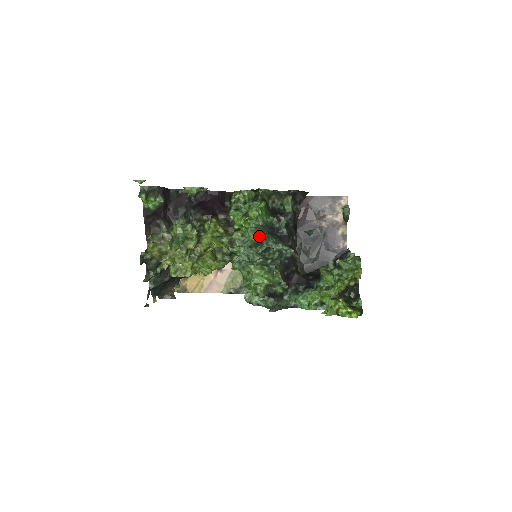
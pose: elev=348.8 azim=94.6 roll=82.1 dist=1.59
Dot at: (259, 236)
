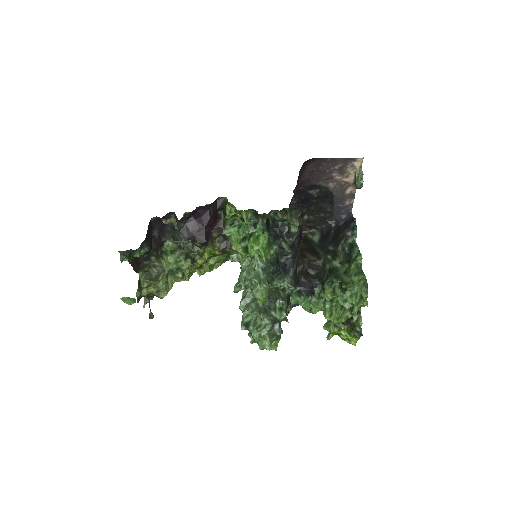
Dot at: occluded
